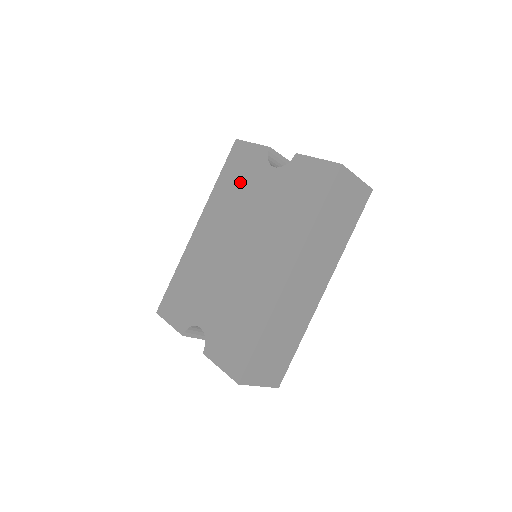
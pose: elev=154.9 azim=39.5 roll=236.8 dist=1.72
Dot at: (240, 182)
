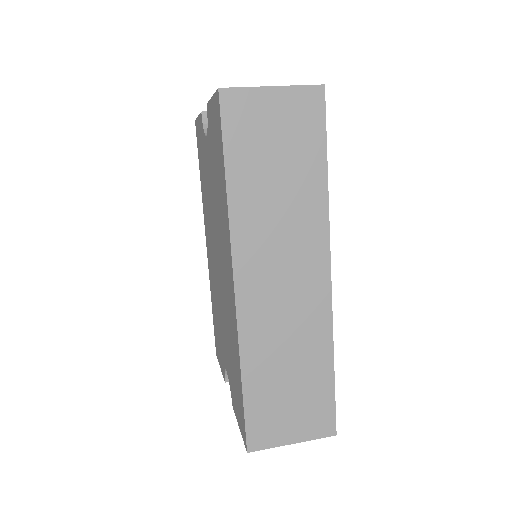
Dot at: (203, 173)
